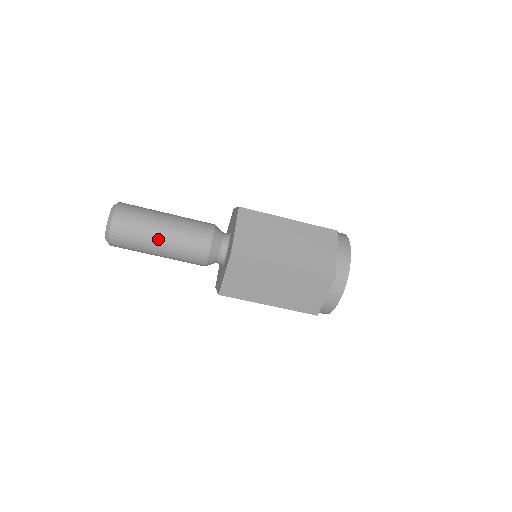
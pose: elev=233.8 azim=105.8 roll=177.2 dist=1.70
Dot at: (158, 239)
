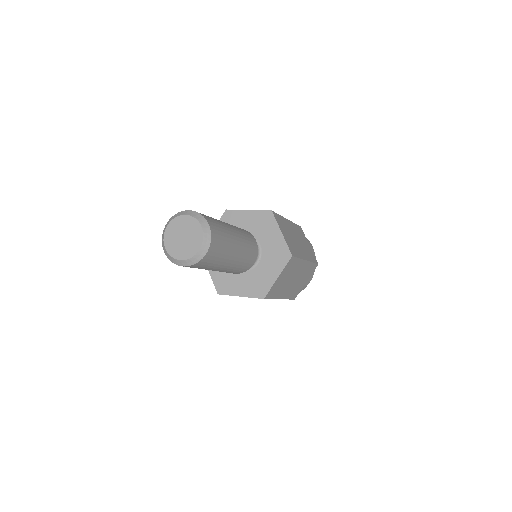
Dot at: (218, 269)
